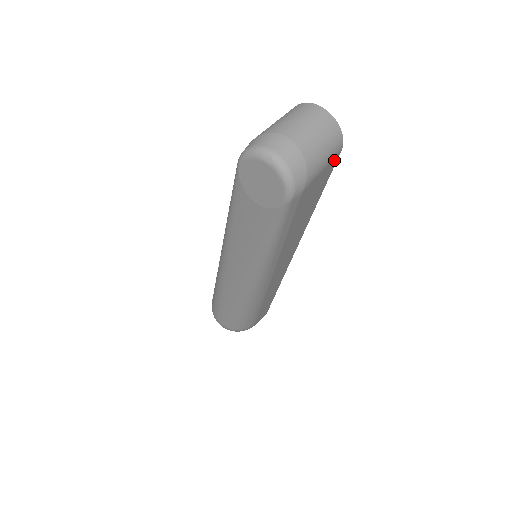
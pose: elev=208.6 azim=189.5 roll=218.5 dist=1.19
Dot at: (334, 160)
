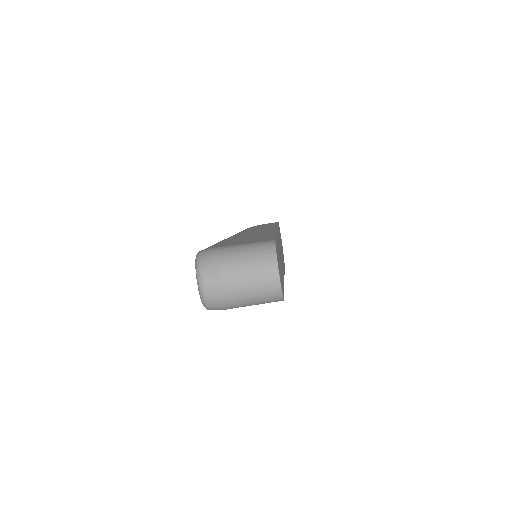
Dot at: occluded
